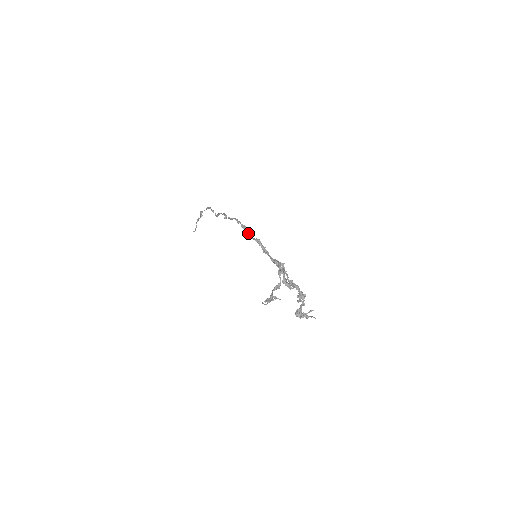
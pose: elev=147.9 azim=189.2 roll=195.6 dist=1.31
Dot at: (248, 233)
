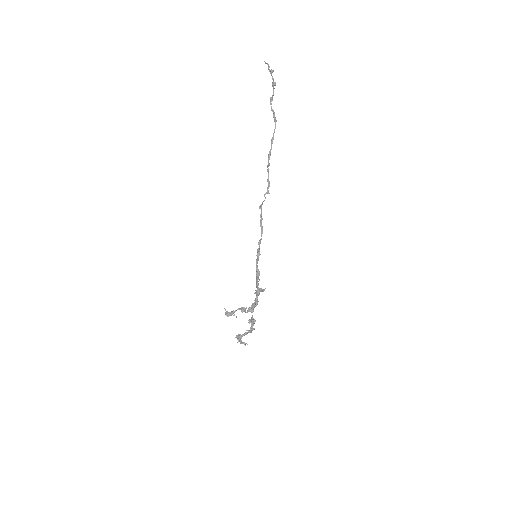
Dot at: (257, 261)
